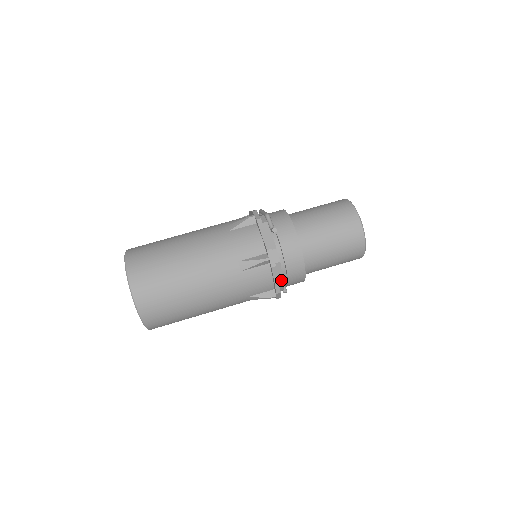
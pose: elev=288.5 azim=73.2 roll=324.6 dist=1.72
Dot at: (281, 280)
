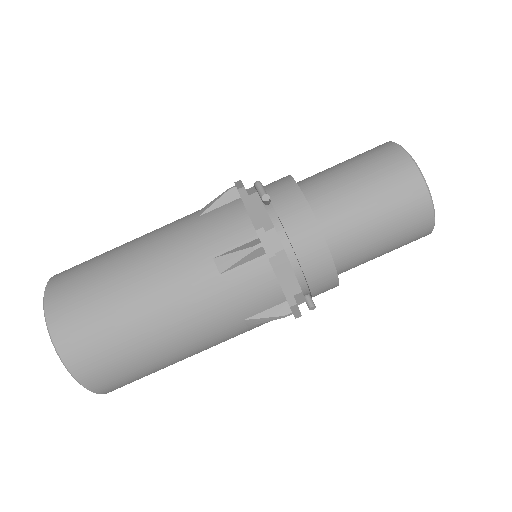
Dot at: (294, 283)
